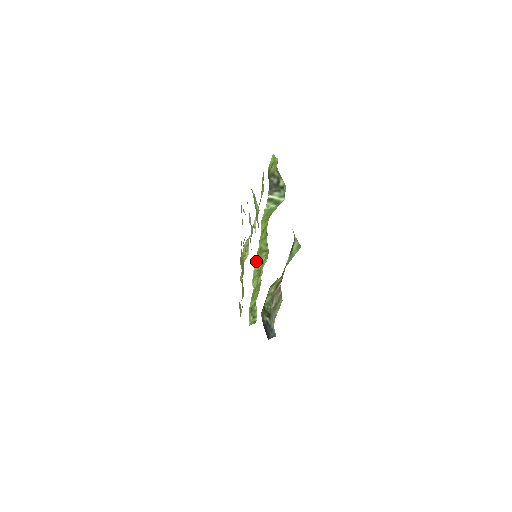
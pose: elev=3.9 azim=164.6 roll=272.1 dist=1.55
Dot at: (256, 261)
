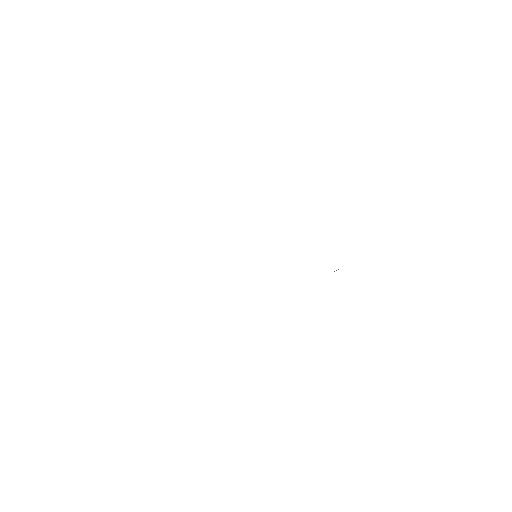
Dot at: occluded
